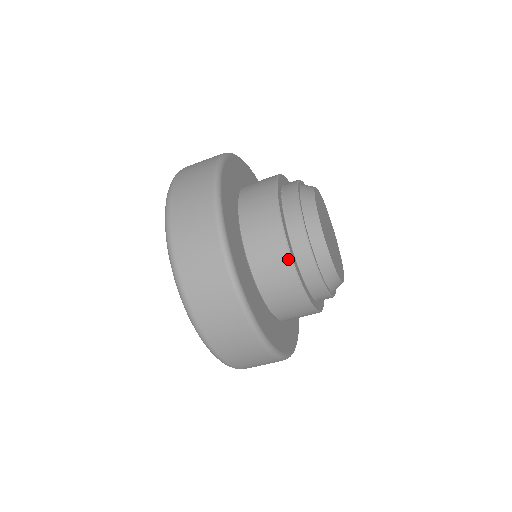
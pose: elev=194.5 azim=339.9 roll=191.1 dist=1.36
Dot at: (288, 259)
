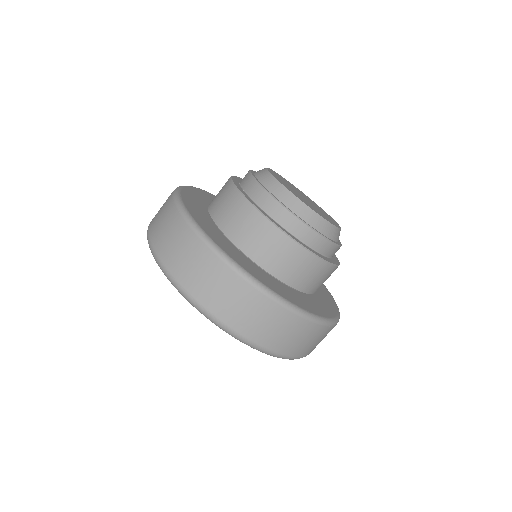
Dot at: (251, 208)
